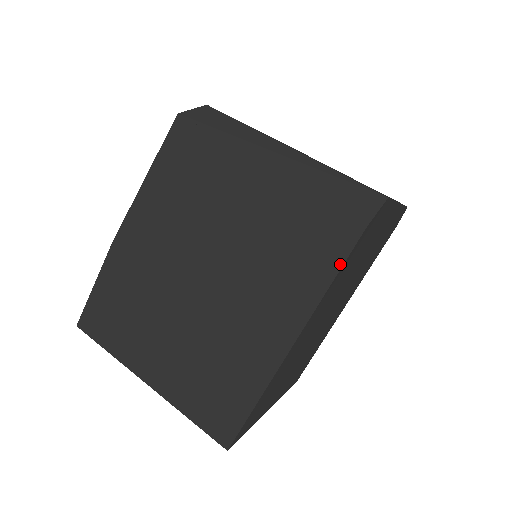
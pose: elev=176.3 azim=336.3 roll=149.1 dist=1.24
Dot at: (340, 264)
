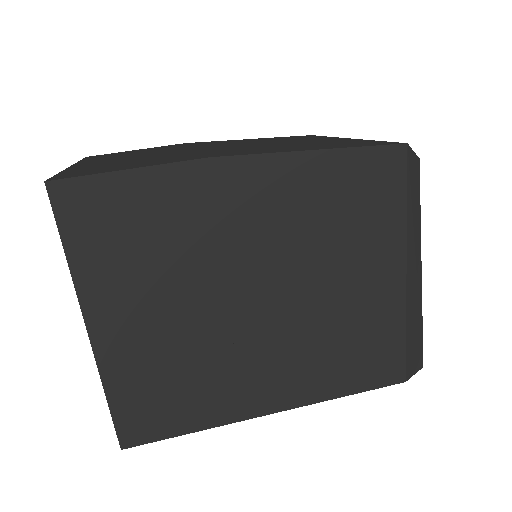
Dot at: (367, 389)
